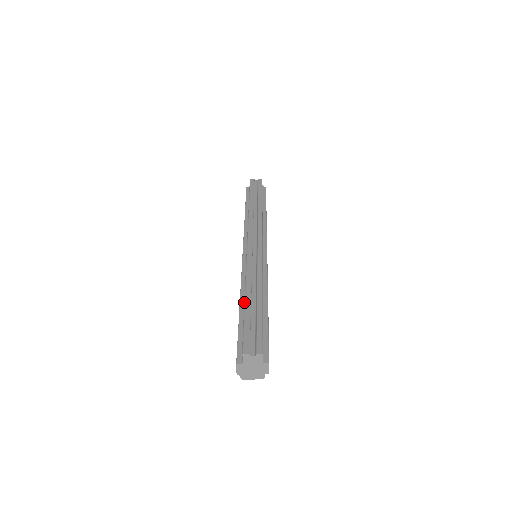
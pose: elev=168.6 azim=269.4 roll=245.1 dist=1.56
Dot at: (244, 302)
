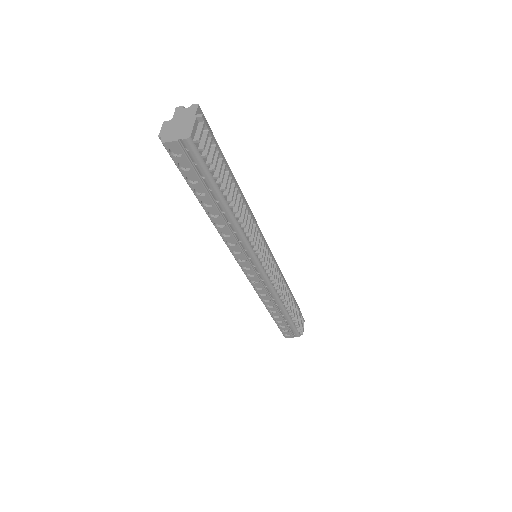
Dot at: occluded
